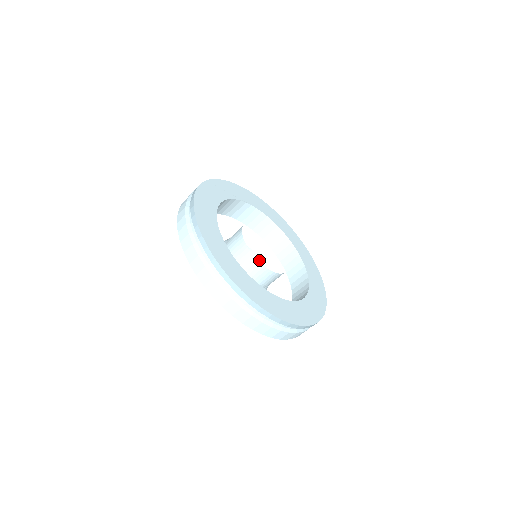
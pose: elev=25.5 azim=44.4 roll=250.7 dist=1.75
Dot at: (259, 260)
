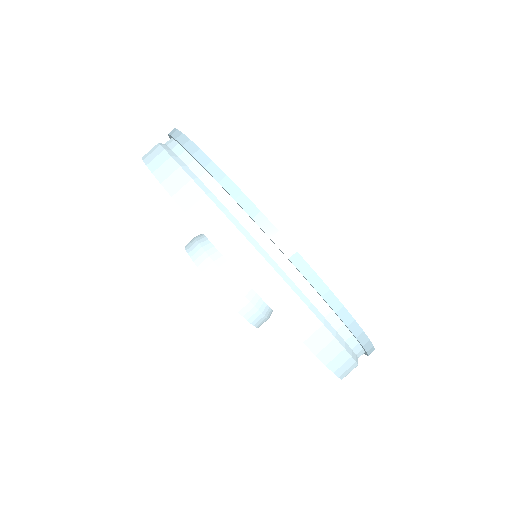
Dot at: occluded
